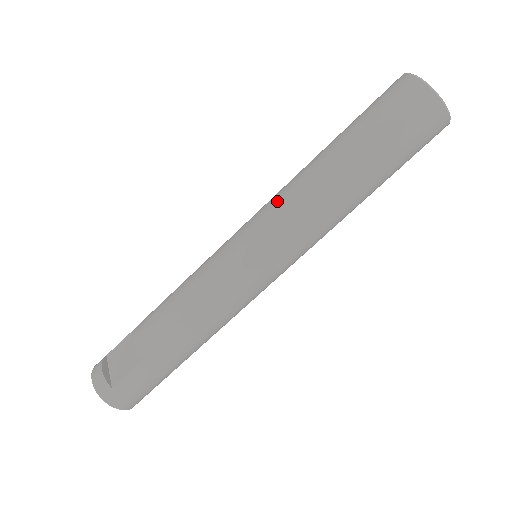
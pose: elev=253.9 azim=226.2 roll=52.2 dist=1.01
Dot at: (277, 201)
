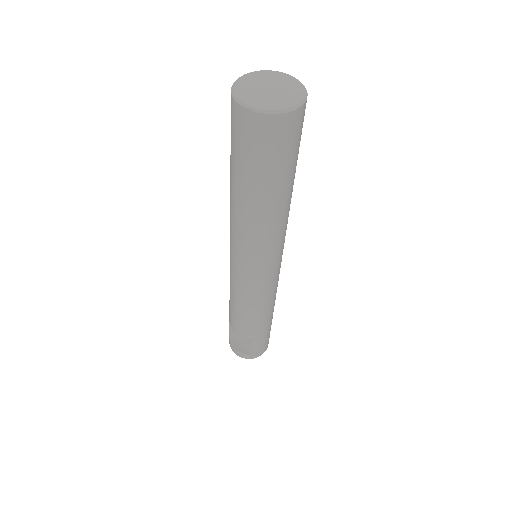
Dot at: (238, 240)
